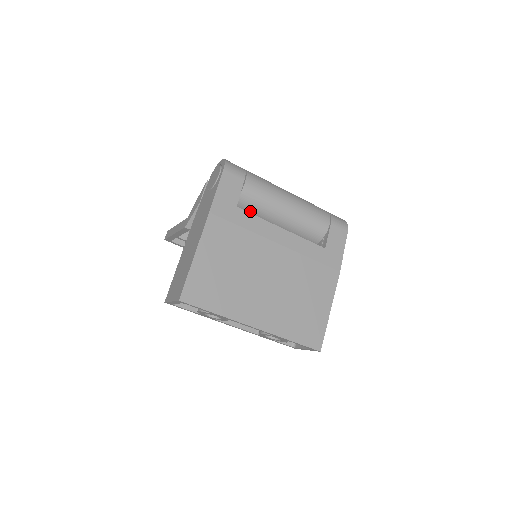
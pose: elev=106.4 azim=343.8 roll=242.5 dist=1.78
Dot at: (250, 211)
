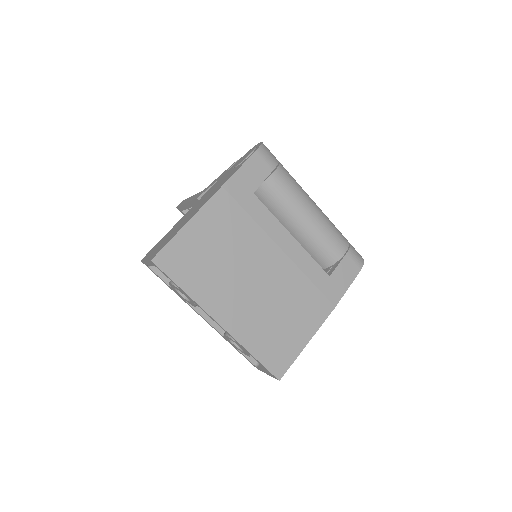
Dot at: (267, 205)
